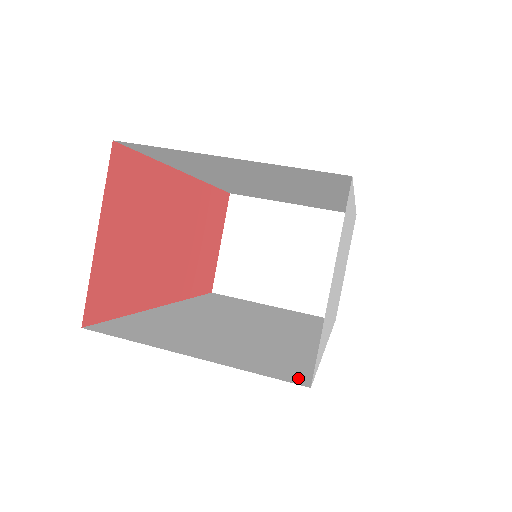
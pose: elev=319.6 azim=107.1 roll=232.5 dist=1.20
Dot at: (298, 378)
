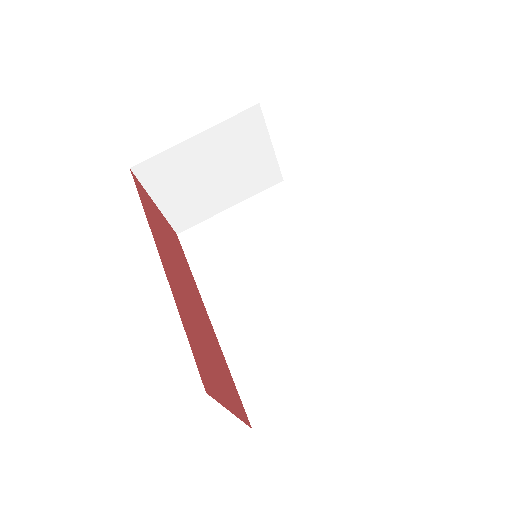
Dot at: (382, 349)
